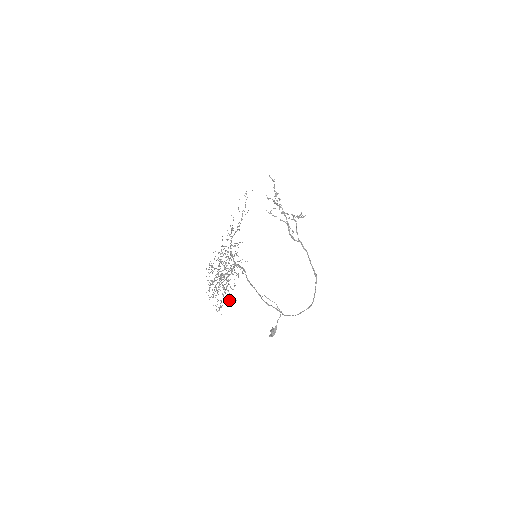
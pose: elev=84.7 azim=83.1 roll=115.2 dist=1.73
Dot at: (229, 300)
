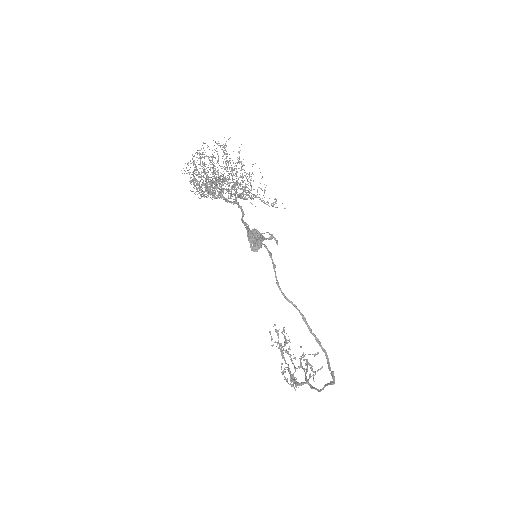
Dot at: (214, 177)
